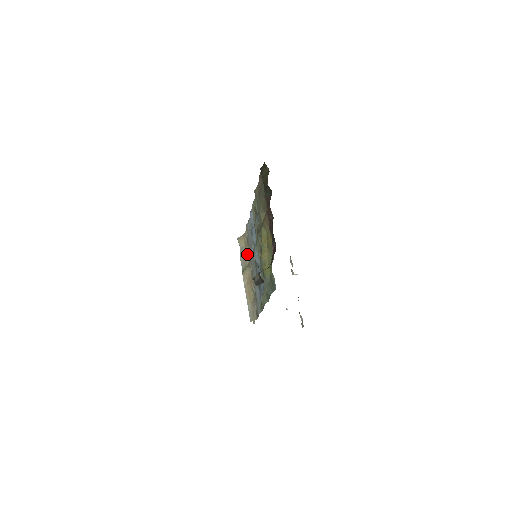
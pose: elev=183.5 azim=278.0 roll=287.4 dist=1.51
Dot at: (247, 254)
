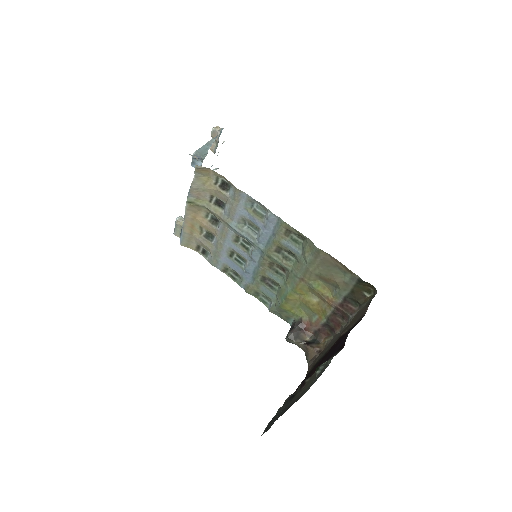
Dot at: (208, 194)
